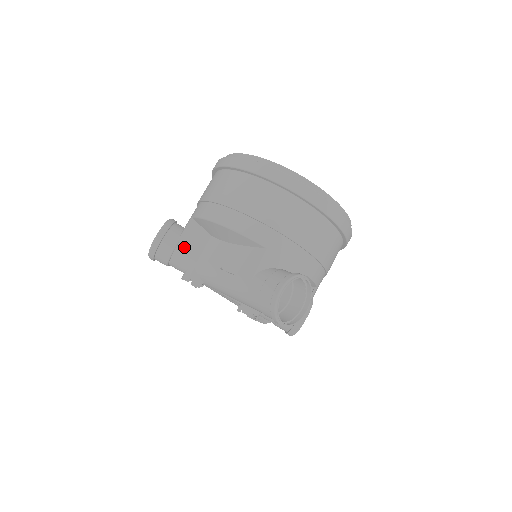
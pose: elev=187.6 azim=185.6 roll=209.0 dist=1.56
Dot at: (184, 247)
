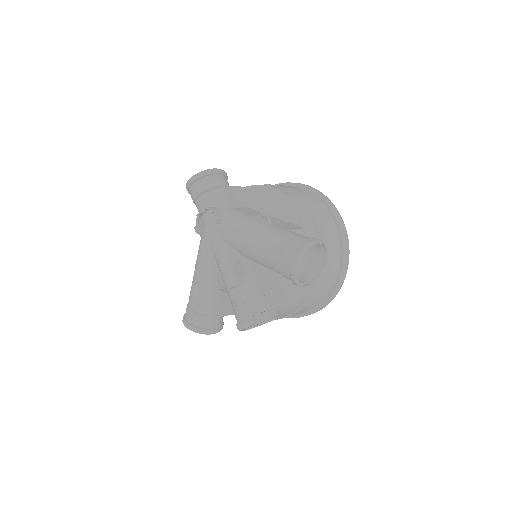
Dot at: (228, 193)
